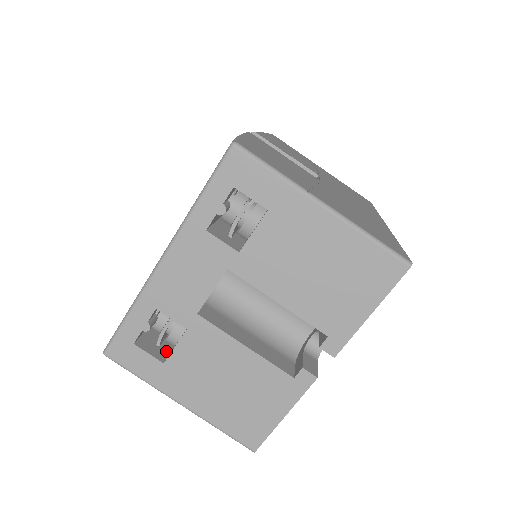
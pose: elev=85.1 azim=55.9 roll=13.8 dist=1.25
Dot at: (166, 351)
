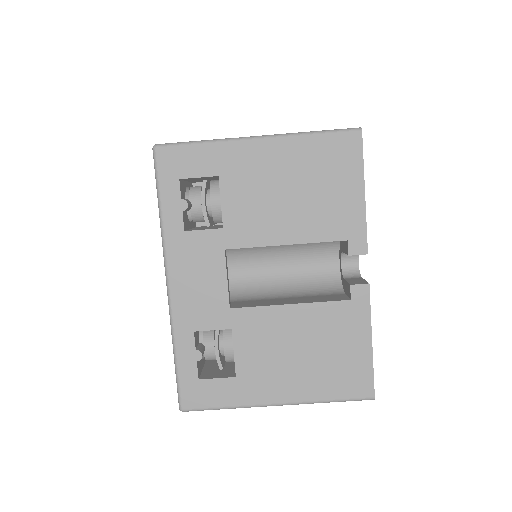
Dot at: (232, 369)
